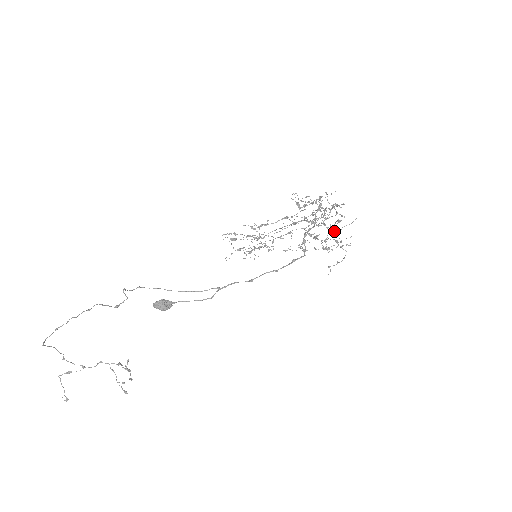
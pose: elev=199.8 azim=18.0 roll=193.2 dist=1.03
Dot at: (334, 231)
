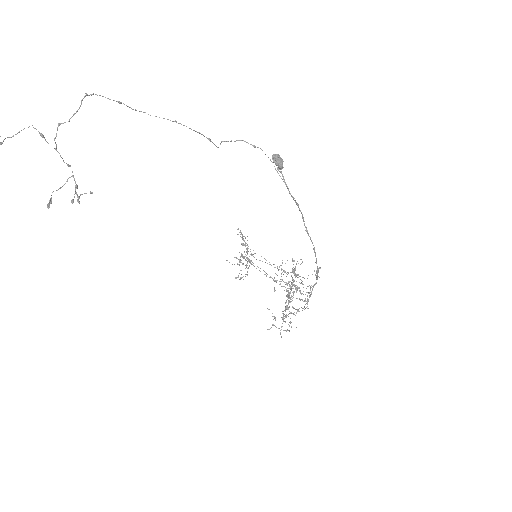
Dot at: occluded
